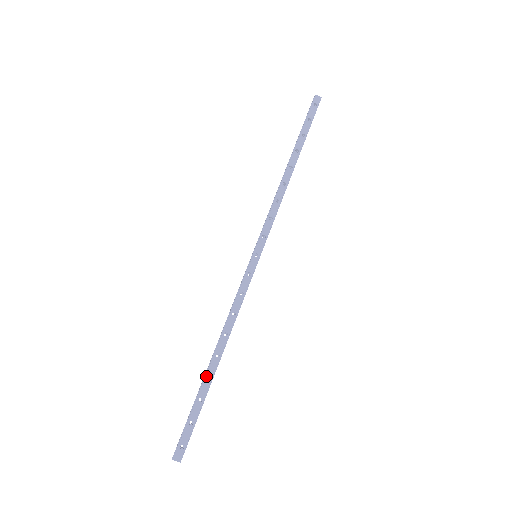
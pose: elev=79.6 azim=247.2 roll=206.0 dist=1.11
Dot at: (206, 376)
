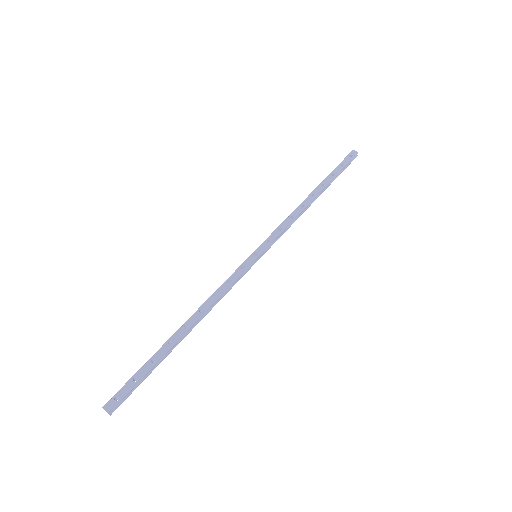
Dot at: (168, 341)
